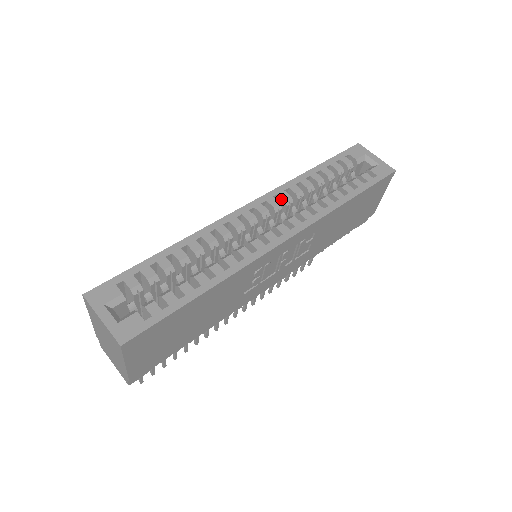
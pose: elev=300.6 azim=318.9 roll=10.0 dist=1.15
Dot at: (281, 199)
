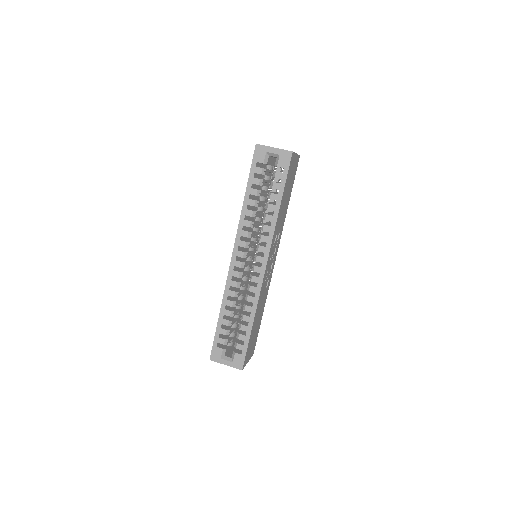
Dot at: occluded
